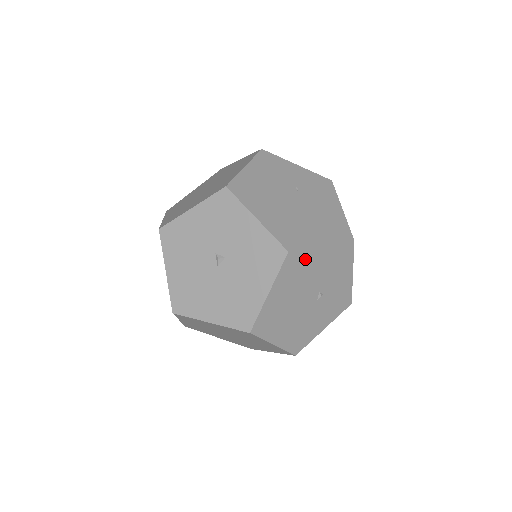
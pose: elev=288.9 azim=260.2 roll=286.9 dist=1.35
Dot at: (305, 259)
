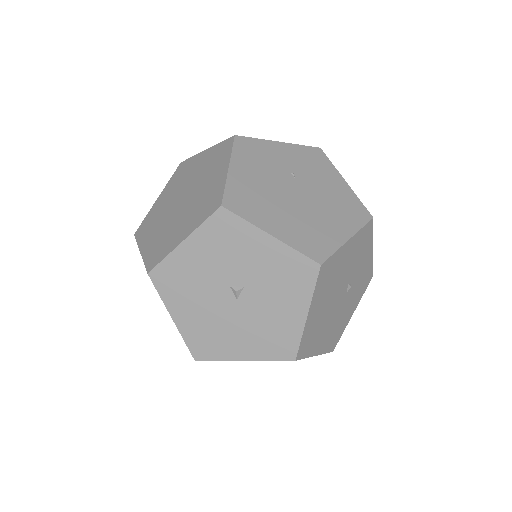
Dot at: (335, 262)
